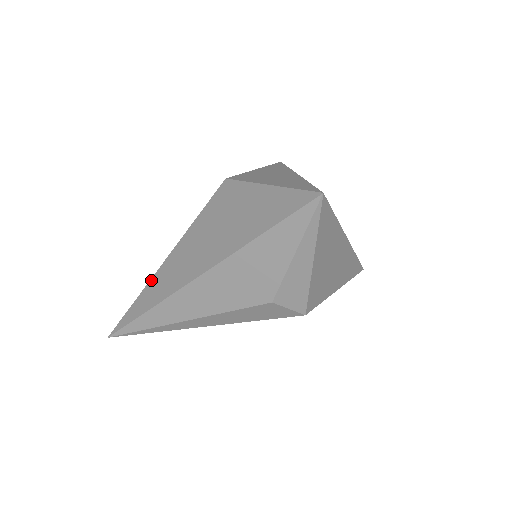
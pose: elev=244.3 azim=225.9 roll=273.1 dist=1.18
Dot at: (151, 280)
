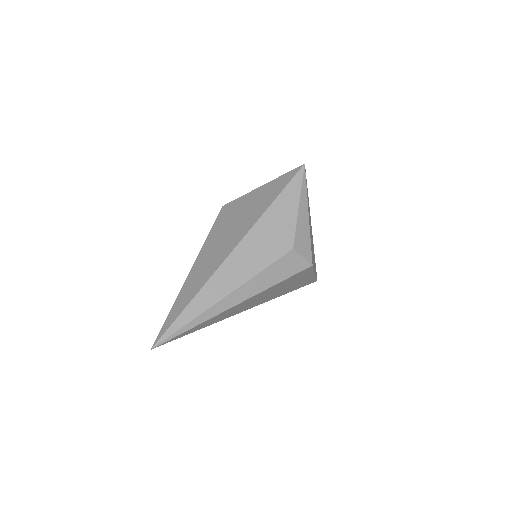
Dot at: (184, 285)
